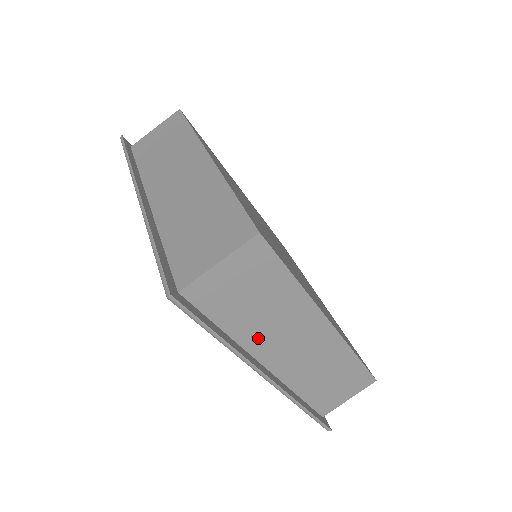
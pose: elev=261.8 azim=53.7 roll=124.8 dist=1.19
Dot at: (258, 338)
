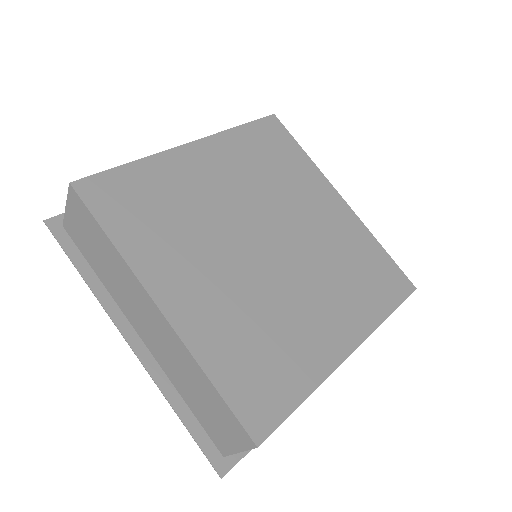
Dot at: occluded
